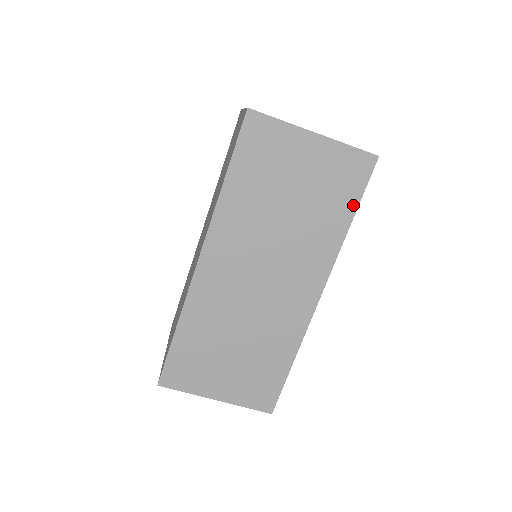
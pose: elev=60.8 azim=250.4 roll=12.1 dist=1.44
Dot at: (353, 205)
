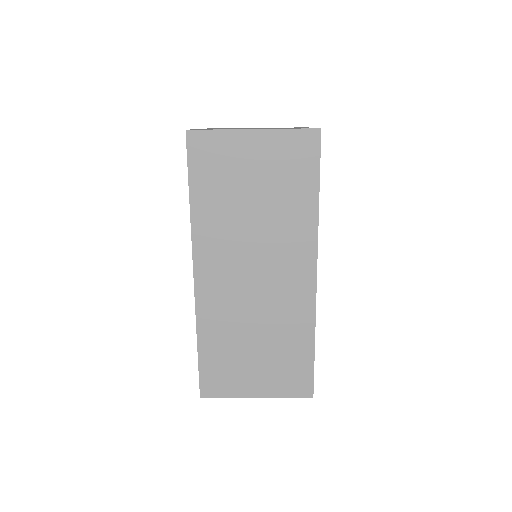
Dot at: (314, 182)
